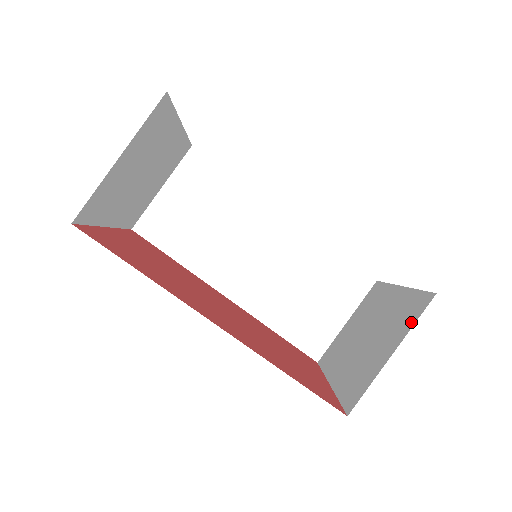
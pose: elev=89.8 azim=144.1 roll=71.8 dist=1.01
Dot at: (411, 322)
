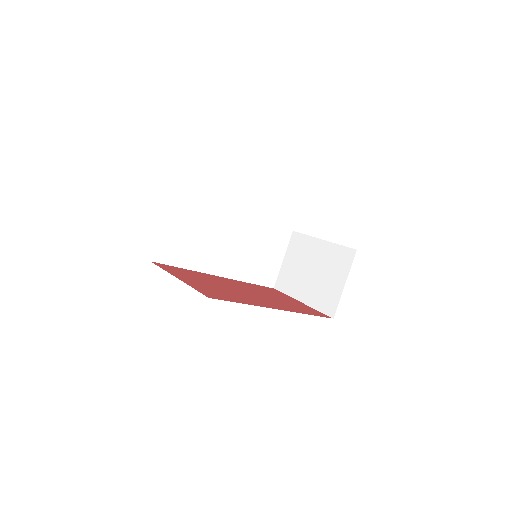
Dot at: (348, 266)
